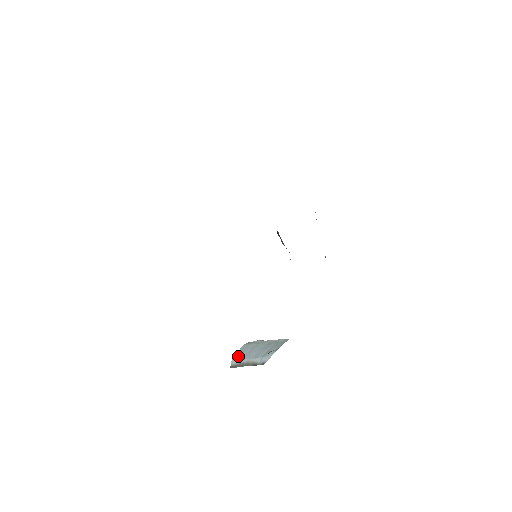
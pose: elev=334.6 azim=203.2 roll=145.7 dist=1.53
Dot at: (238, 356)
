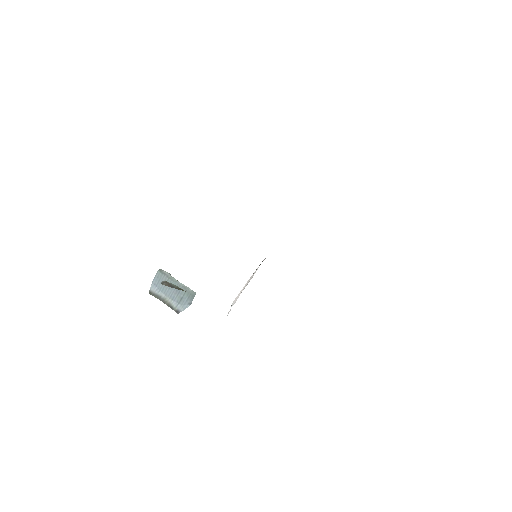
Dot at: (157, 285)
